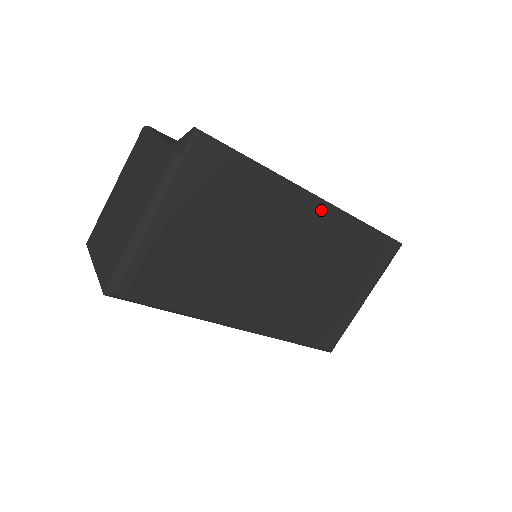
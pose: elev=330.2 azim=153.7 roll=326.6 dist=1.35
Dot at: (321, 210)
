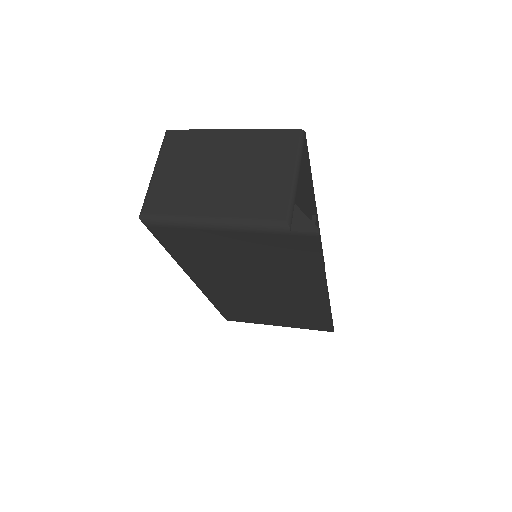
Dot at: (320, 298)
